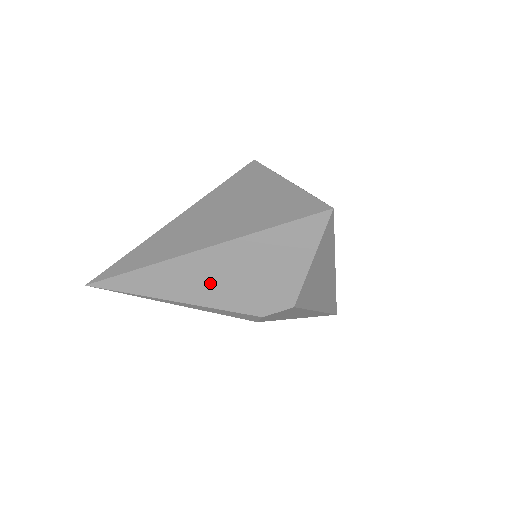
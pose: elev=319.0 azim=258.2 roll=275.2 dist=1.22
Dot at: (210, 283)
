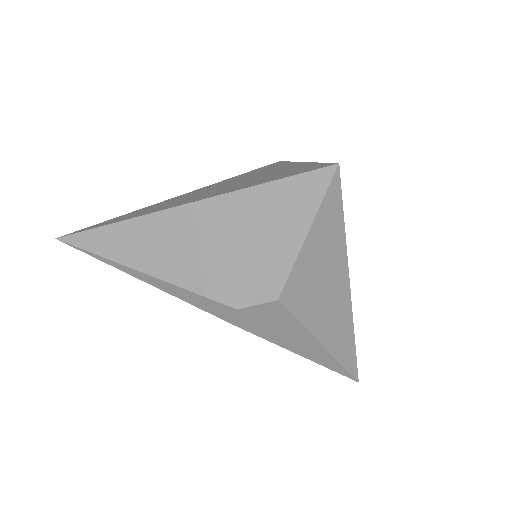
Dot at: (183, 252)
